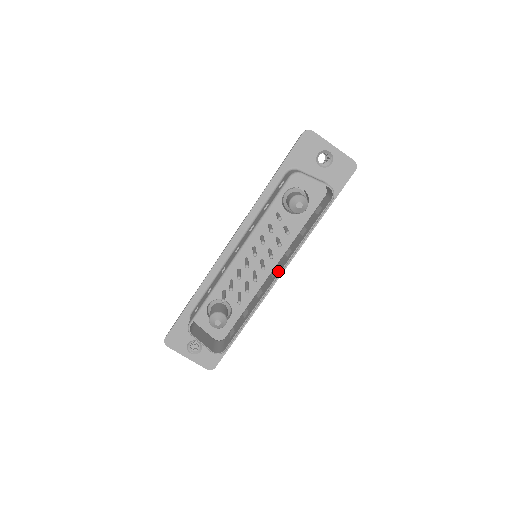
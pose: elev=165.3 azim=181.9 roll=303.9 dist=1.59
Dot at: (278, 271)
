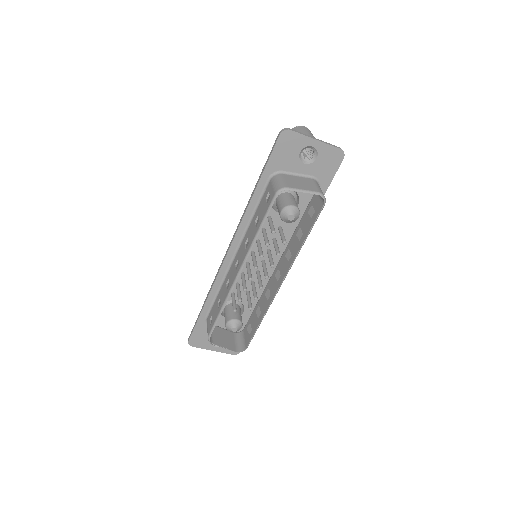
Dot at: (282, 276)
